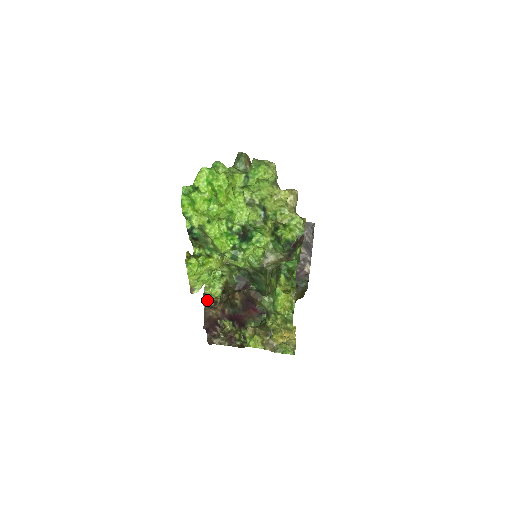
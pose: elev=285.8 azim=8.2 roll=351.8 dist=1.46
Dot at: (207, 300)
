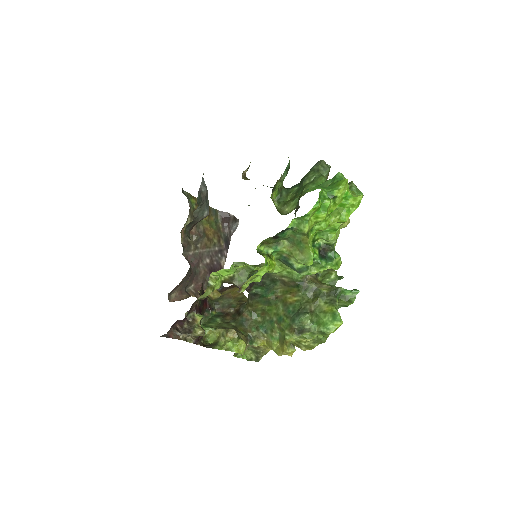
Dot at: (209, 293)
